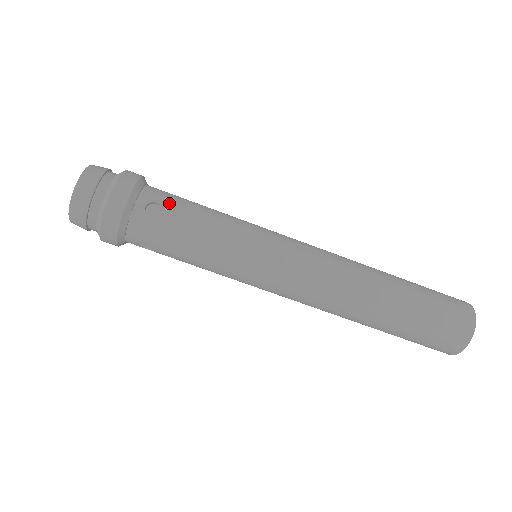
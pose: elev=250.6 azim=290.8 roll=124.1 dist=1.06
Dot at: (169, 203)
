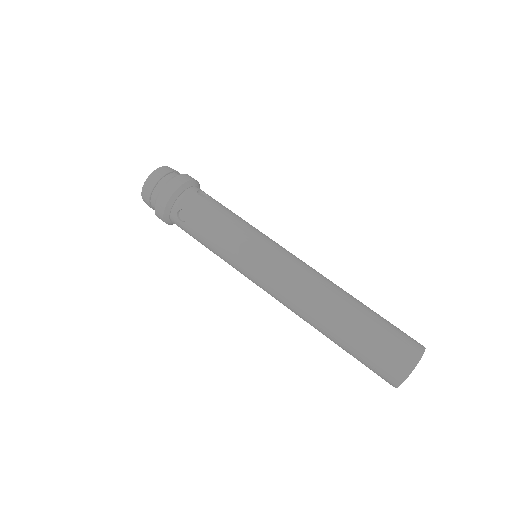
Dot at: occluded
